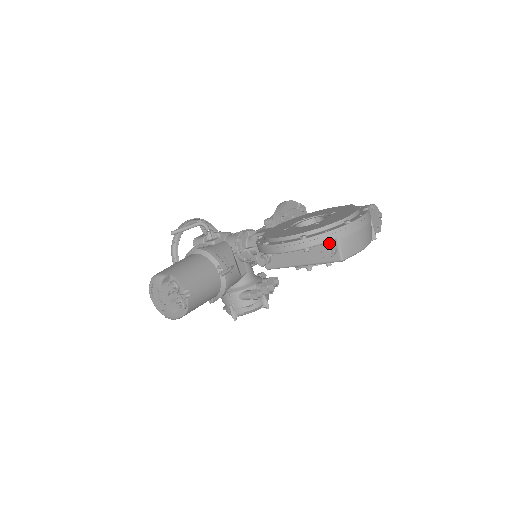
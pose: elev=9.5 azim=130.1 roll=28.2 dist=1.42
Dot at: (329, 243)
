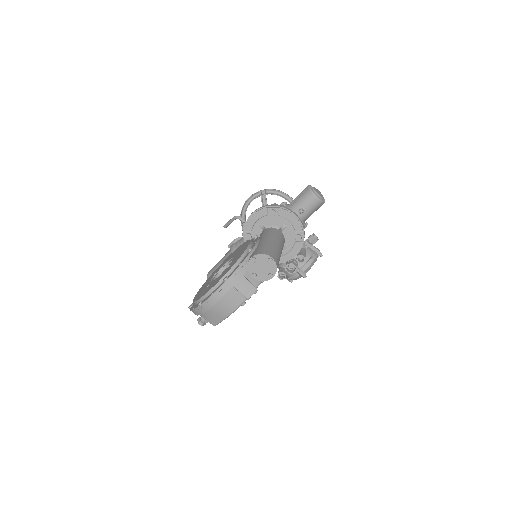
Dot at: occluded
